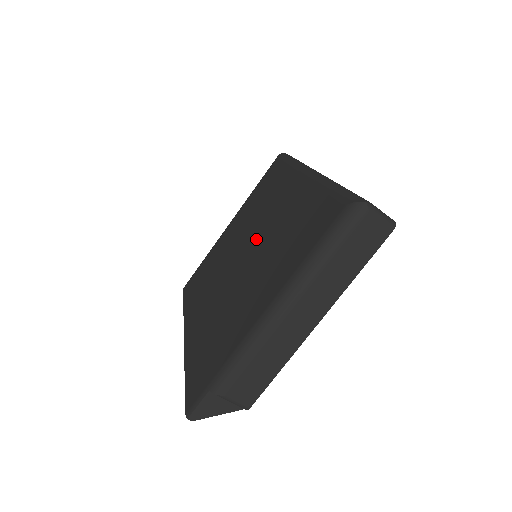
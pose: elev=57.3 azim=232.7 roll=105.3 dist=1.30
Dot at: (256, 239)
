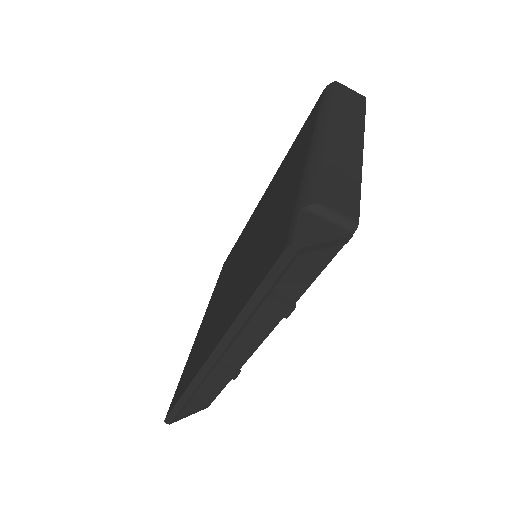
Dot at: (249, 237)
